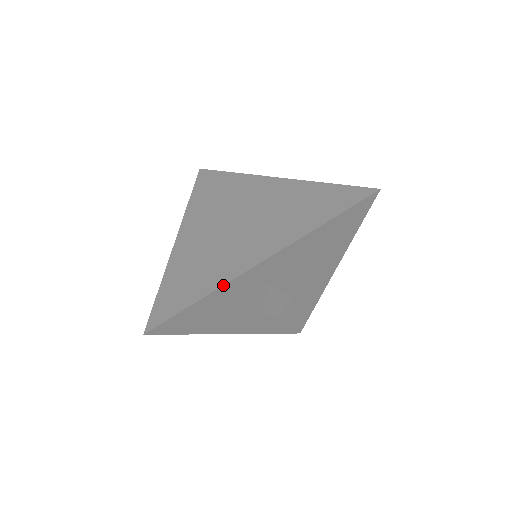
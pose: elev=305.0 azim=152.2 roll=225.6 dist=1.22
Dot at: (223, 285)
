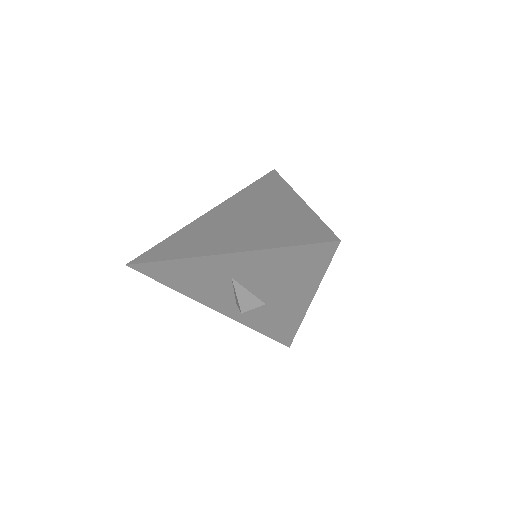
Dot at: (187, 258)
